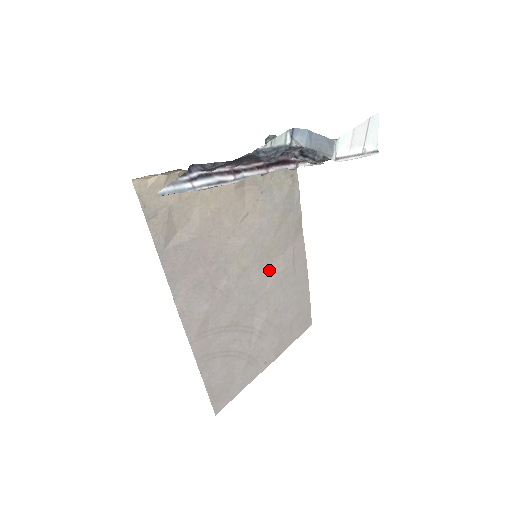
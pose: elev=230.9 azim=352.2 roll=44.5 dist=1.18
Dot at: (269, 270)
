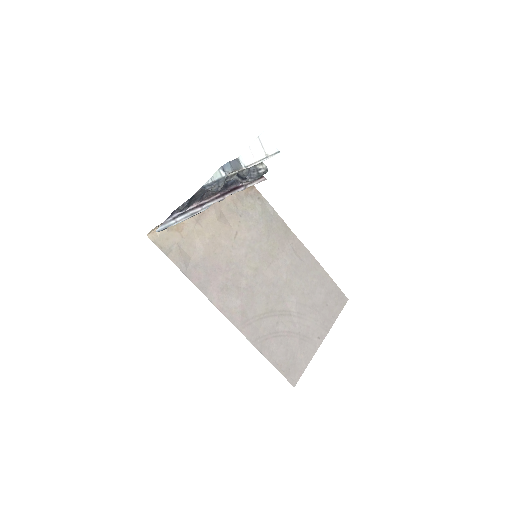
Dot at: (278, 266)
